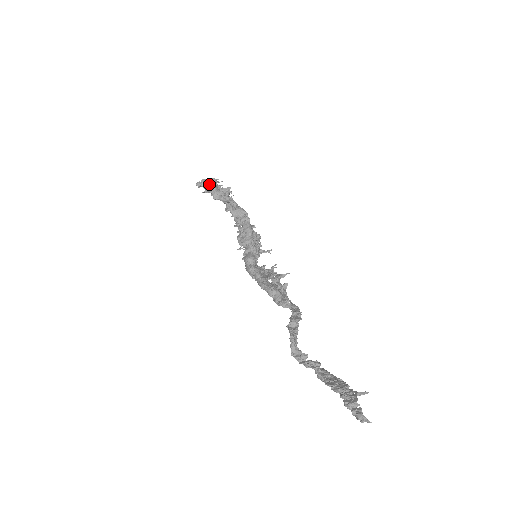
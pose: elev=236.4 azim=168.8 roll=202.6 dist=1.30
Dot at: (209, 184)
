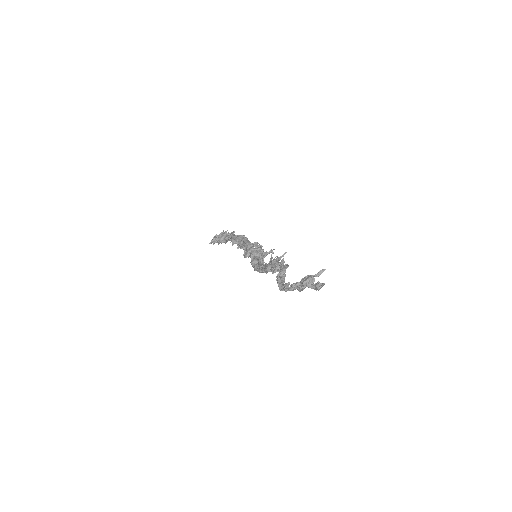
Dot at: (217, 237)
